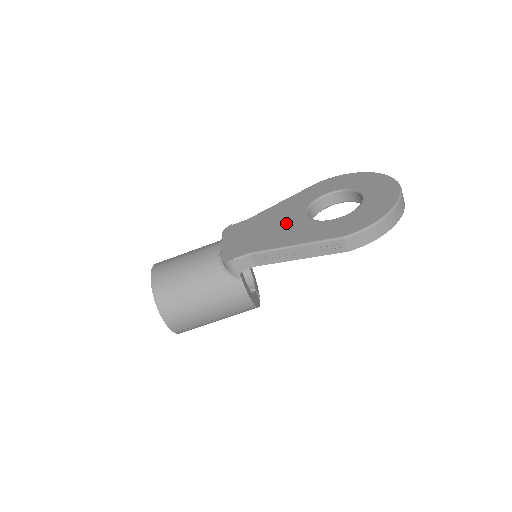
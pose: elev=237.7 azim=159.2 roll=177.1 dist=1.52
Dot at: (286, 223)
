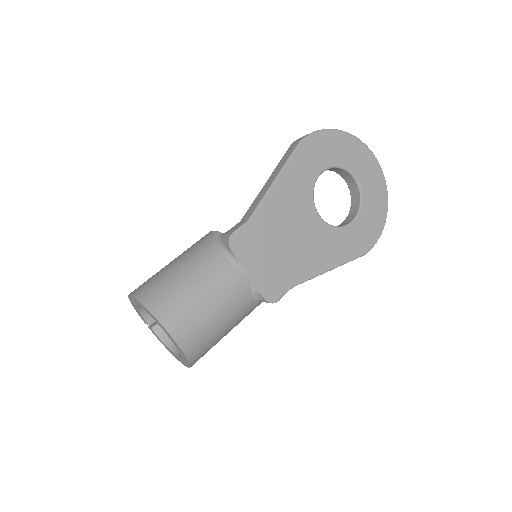
Dot at: (305, 232)
